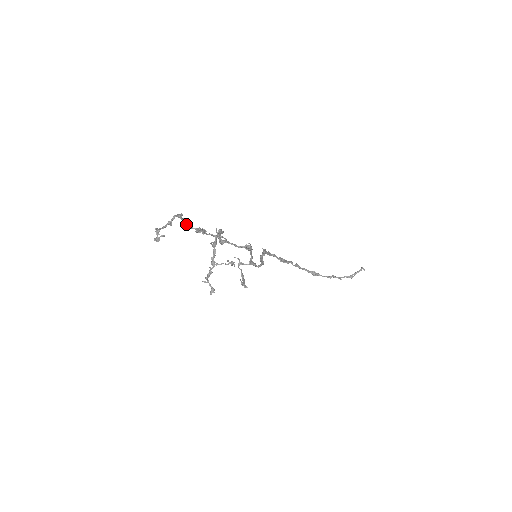
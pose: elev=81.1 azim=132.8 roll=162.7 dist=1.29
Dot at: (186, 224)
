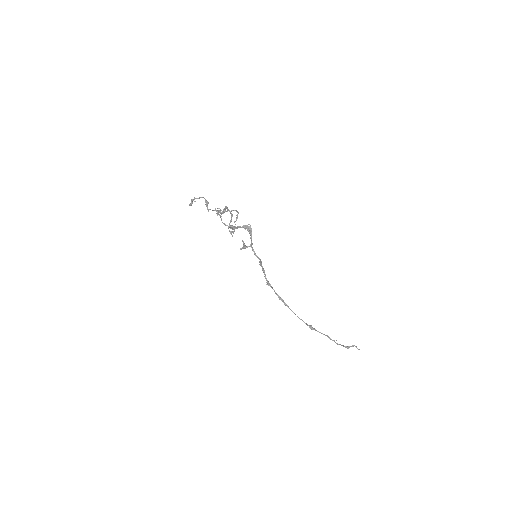
Dot at: (210, 209)
